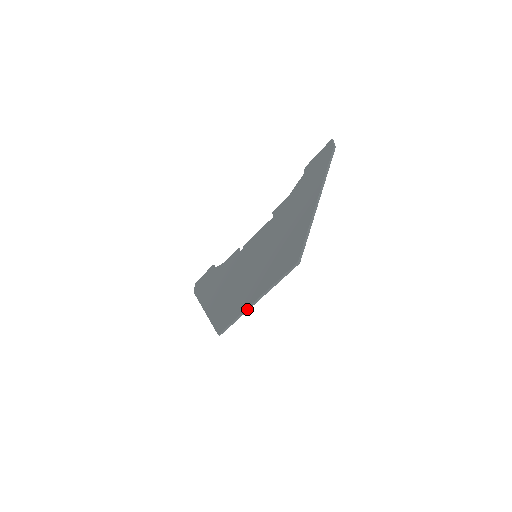
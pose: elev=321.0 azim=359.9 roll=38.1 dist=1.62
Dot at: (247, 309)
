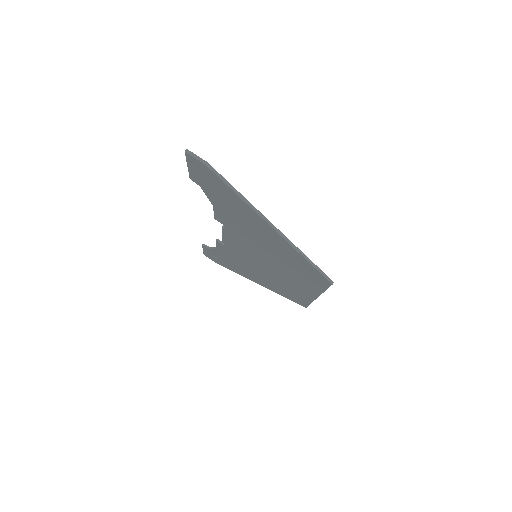
Dot at: occluded
